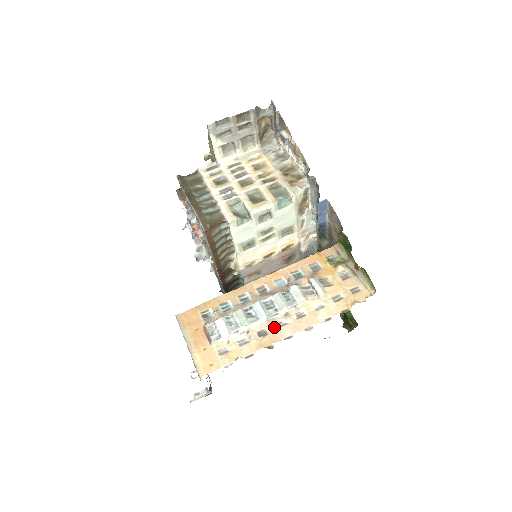
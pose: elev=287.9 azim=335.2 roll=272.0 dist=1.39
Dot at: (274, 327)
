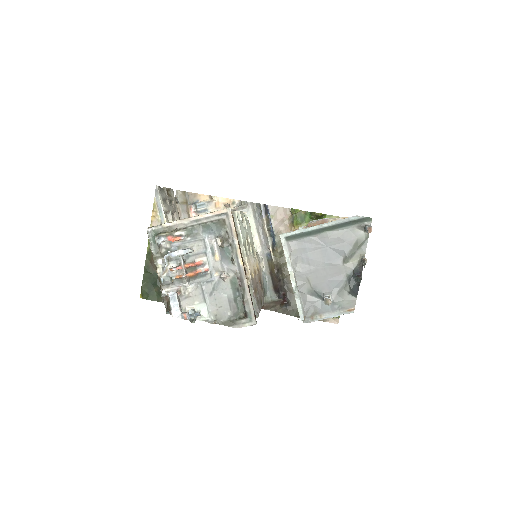
Dot at: occluded
